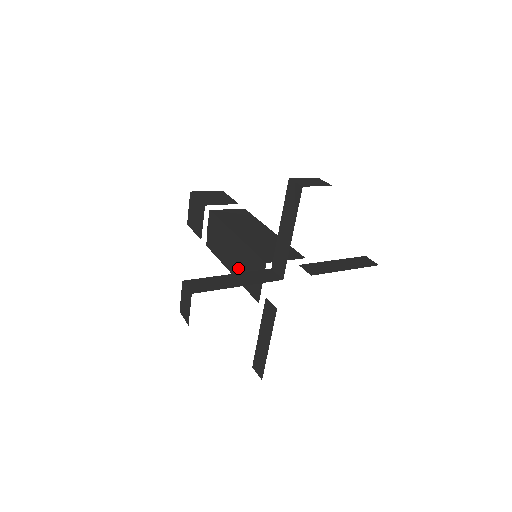
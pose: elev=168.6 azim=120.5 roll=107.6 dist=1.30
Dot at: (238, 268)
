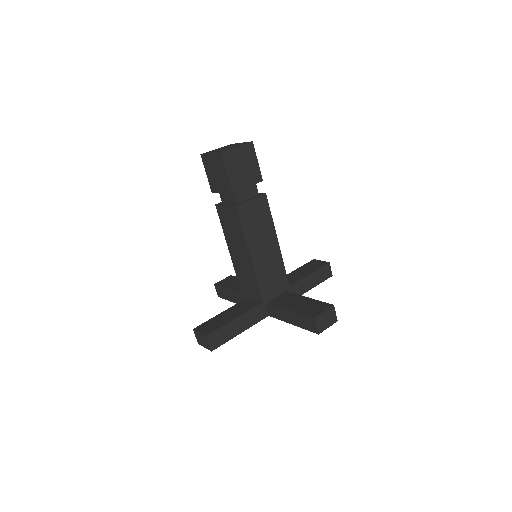
Dot at: (239, 266)
